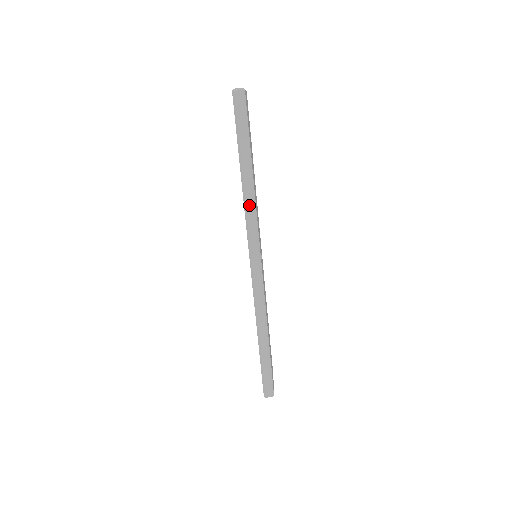
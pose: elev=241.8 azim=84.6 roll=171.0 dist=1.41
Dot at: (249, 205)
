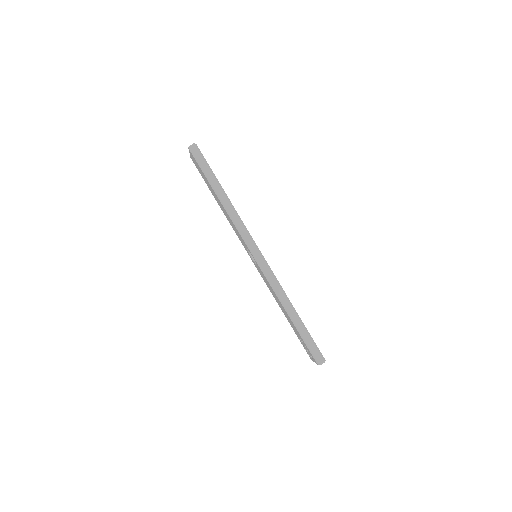
Dot at: (233, 215)
